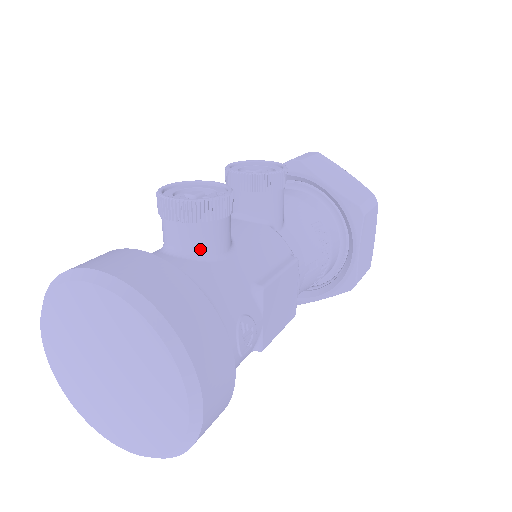
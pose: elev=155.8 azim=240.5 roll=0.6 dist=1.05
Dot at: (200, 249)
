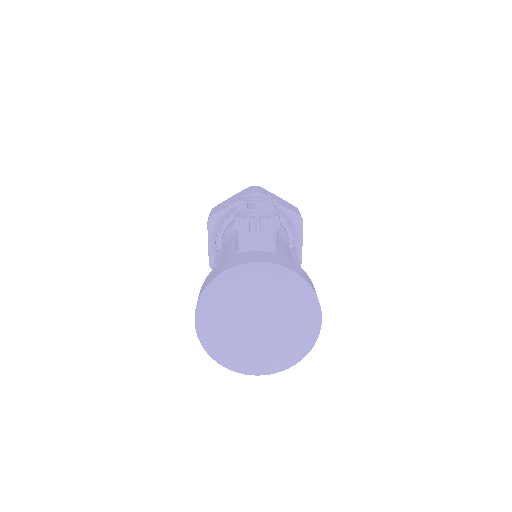
Dot at: (271, 248)
